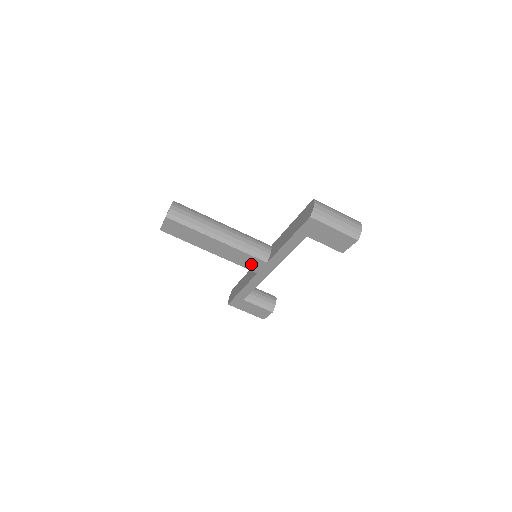
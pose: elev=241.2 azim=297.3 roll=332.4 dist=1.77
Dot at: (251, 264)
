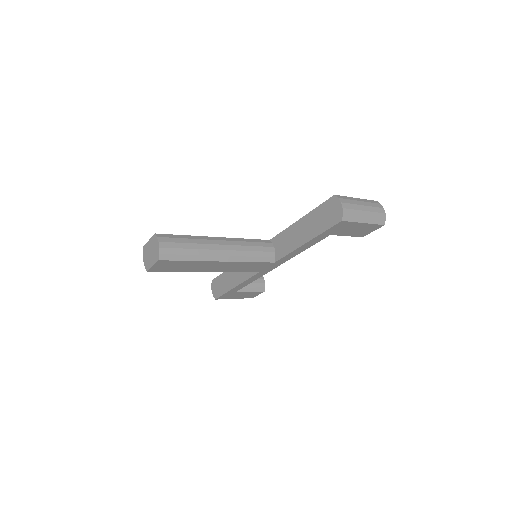
Dot at: (255, 268)
